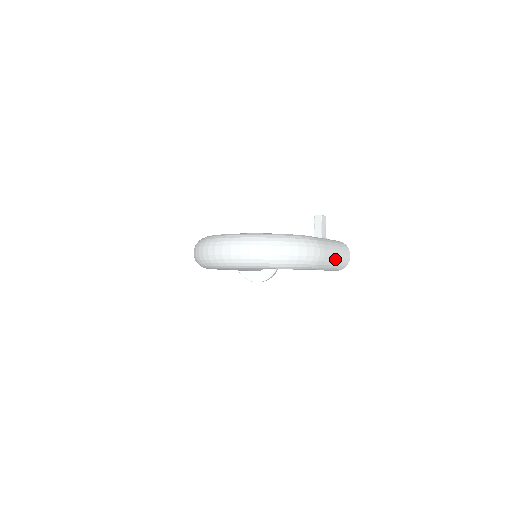
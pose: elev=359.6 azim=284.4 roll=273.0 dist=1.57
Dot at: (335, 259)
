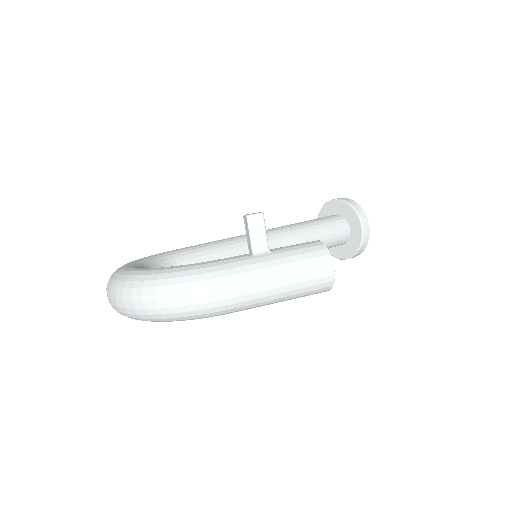
Dot at: (278, 289)
